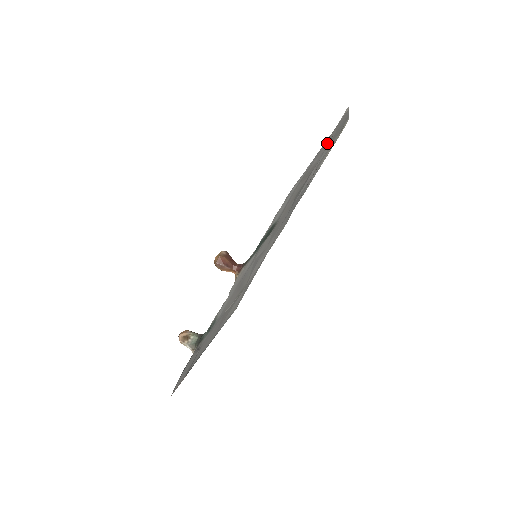
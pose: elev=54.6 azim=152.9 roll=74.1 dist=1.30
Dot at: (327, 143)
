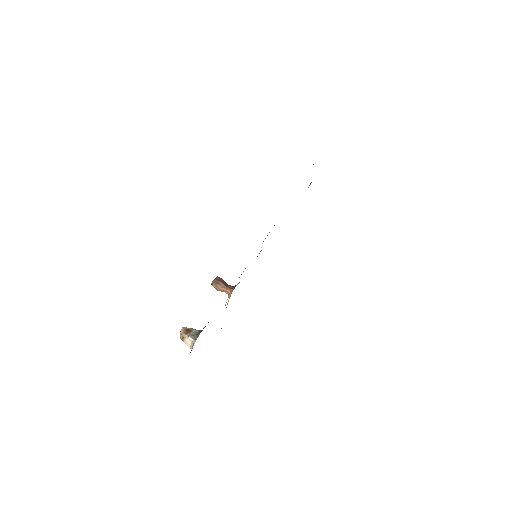
Dot at: occluded
